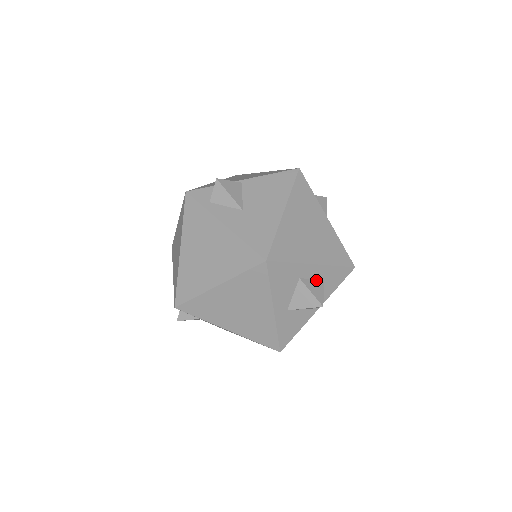
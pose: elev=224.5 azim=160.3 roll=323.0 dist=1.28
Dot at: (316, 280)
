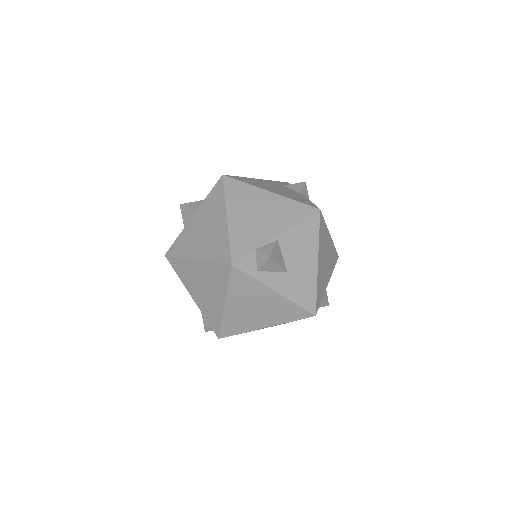
Dot at: occluded
